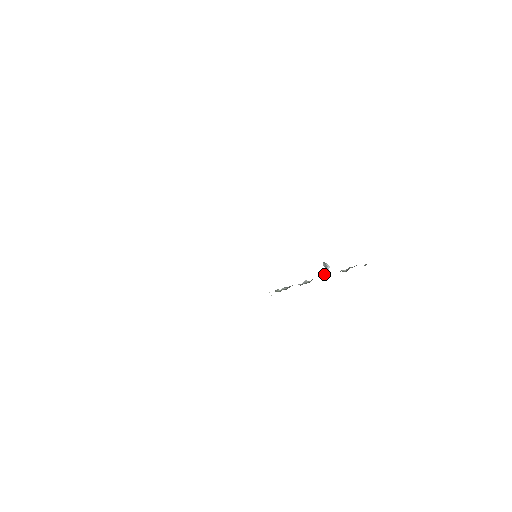
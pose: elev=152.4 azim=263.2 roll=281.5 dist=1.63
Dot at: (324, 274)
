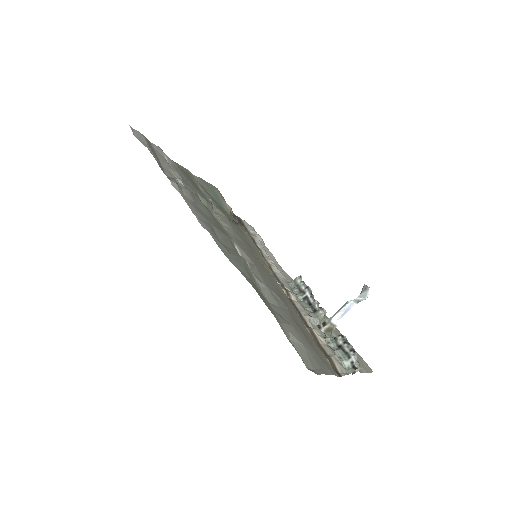
Dot at: occluded
